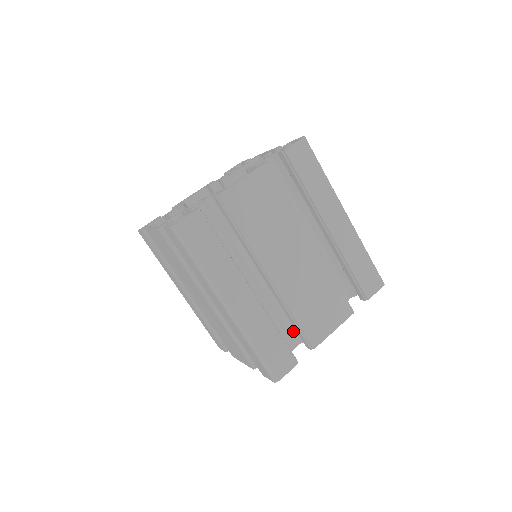
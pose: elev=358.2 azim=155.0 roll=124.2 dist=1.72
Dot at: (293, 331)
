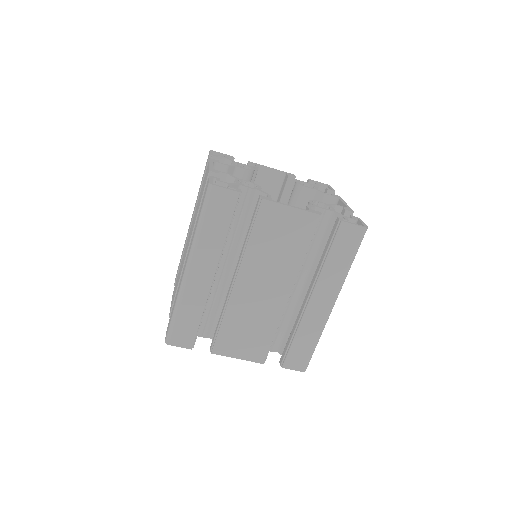
Dot at: occluded
